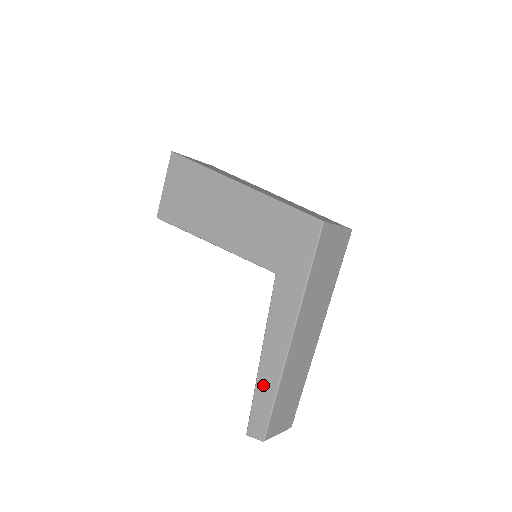
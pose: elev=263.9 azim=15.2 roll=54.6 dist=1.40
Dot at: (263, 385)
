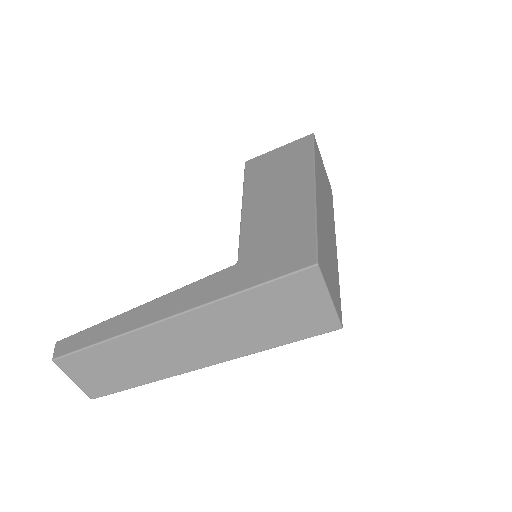
Dot at: (113, 324)
